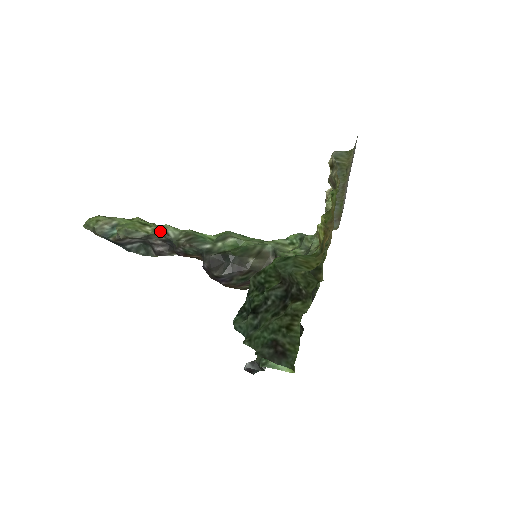
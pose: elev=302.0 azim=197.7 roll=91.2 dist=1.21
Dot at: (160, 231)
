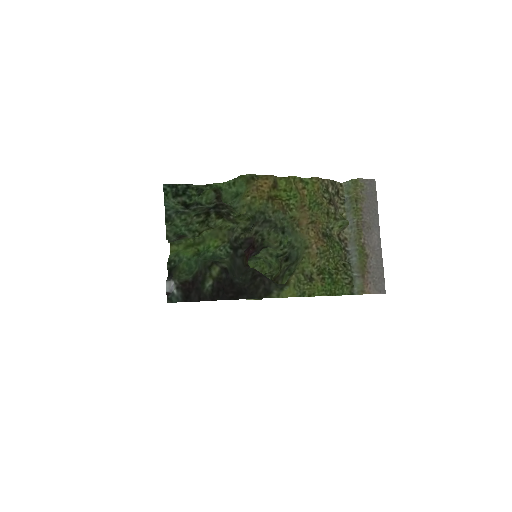
Dot at: occluded
